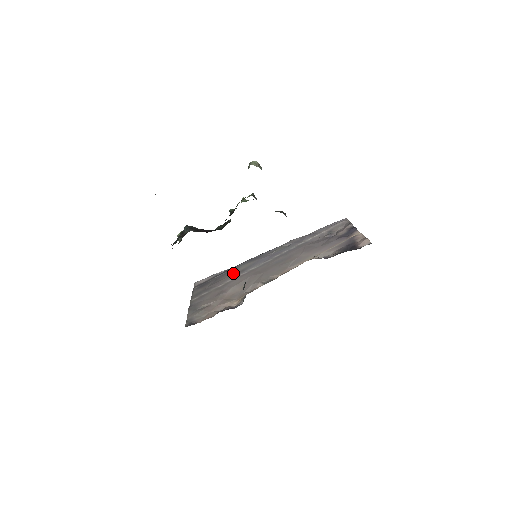
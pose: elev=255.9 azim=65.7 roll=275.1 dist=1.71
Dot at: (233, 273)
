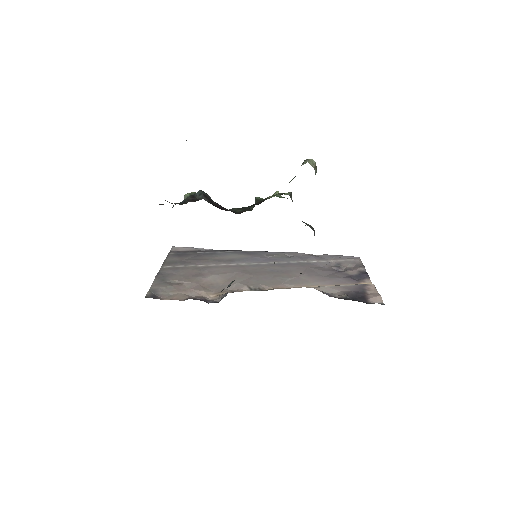
Dot at: (219, 258)
